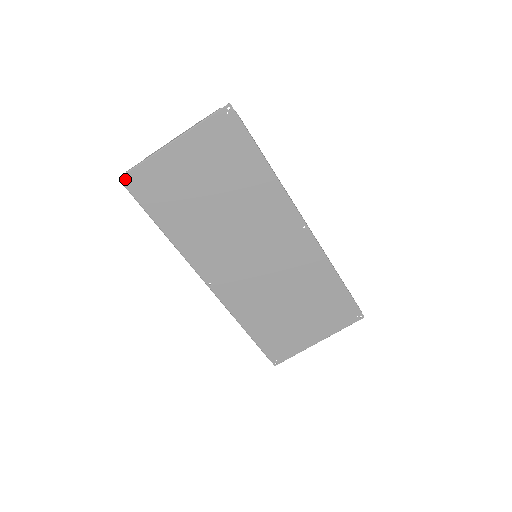
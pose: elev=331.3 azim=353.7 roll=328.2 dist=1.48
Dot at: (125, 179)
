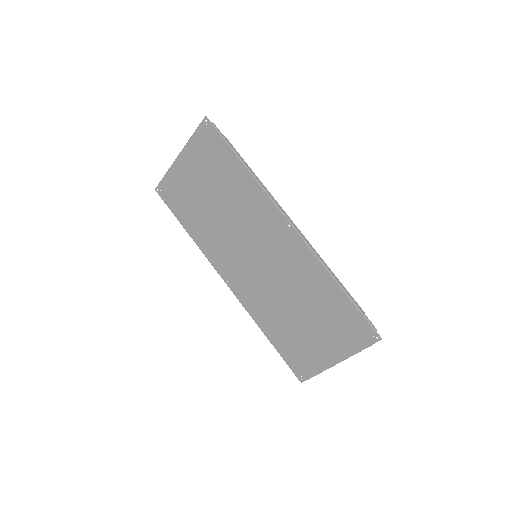
Dot at: (158, 190)
